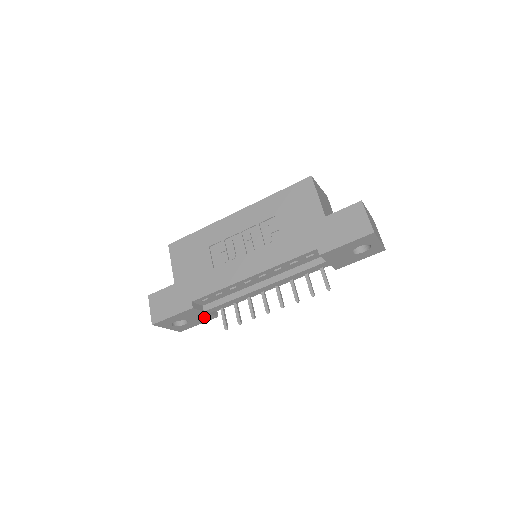
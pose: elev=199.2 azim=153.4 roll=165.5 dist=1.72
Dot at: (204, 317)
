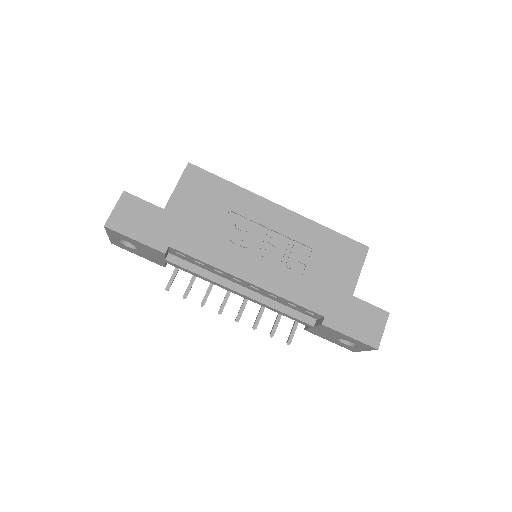
Dot at: (155, 259)
